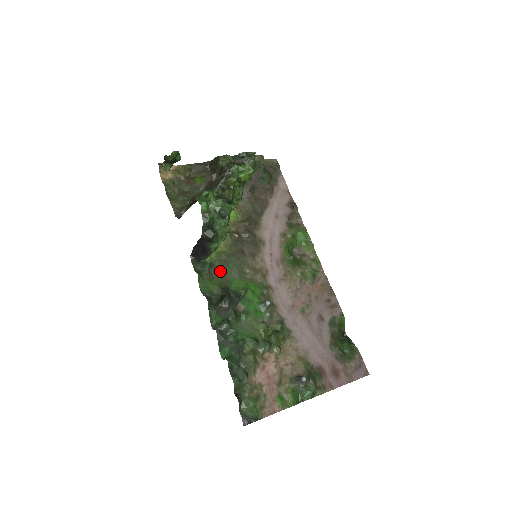
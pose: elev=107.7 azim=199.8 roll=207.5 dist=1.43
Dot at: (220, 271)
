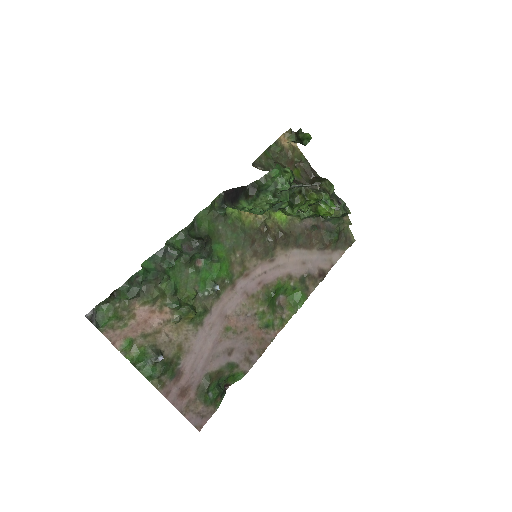
Dot at: (224, 227)
